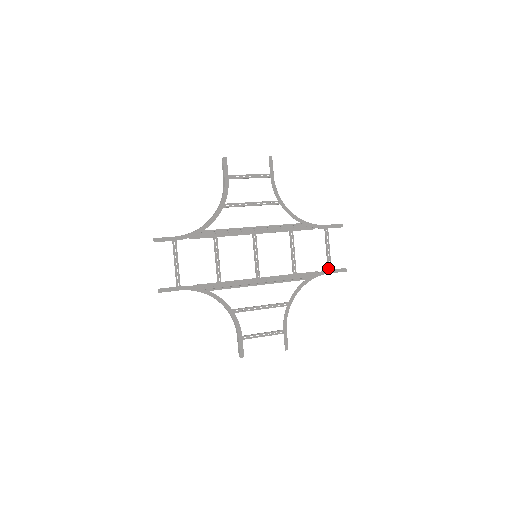
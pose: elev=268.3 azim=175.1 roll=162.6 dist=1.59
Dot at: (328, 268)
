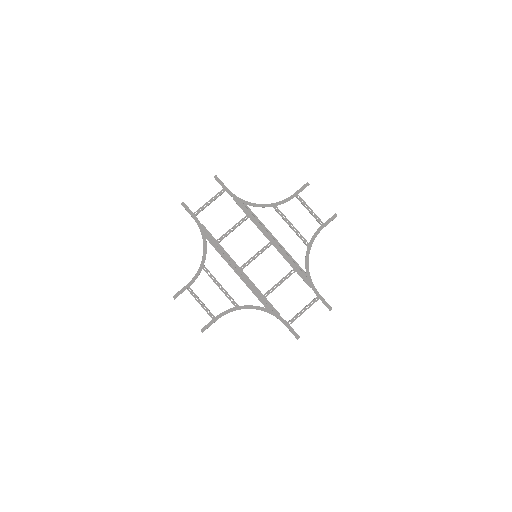
Dot at: (289, 321)
